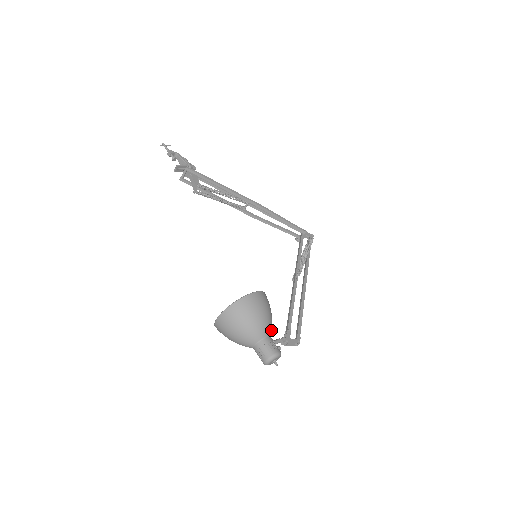
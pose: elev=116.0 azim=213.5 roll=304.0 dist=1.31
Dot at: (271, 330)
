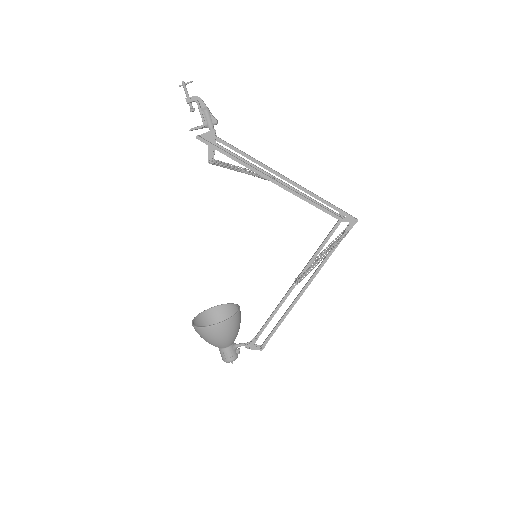
Dot at: (232, 342)
